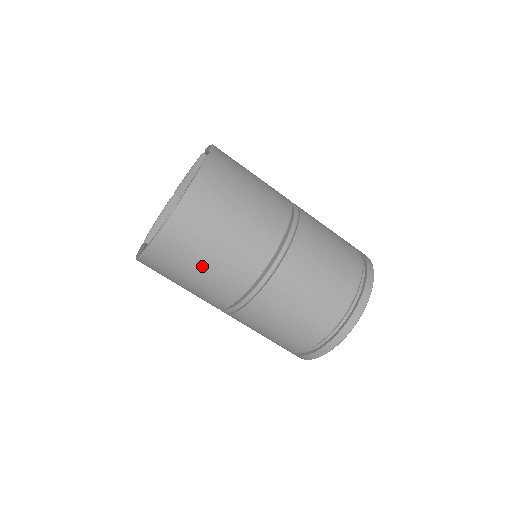
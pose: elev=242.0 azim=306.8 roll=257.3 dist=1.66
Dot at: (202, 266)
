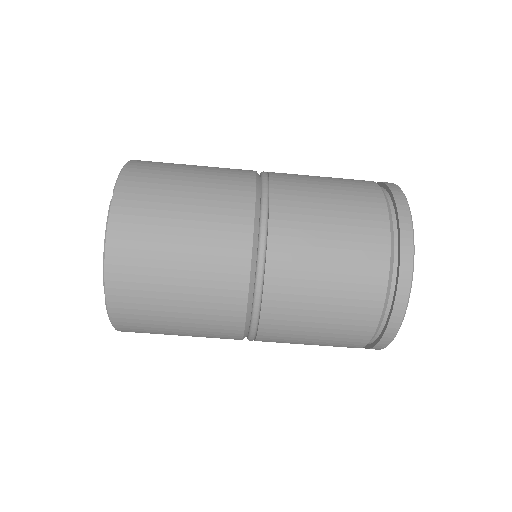
Dot at: (179, 243)
